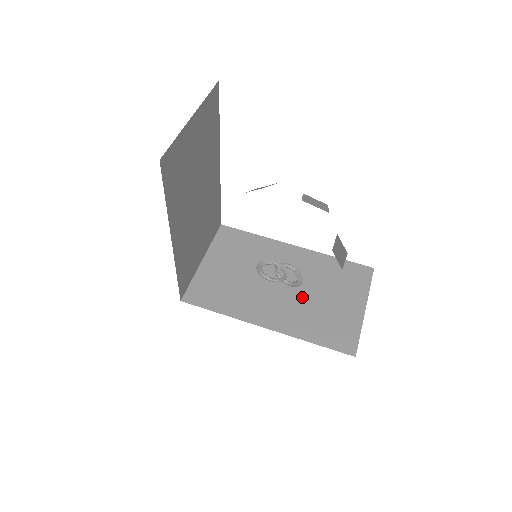
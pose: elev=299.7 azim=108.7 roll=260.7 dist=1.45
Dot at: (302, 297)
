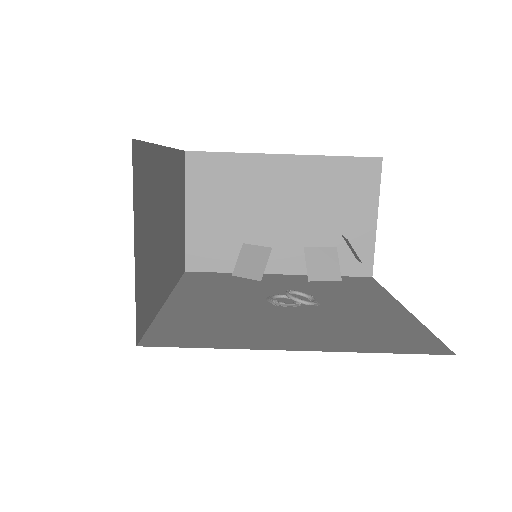
Dot at: (307, 226)
